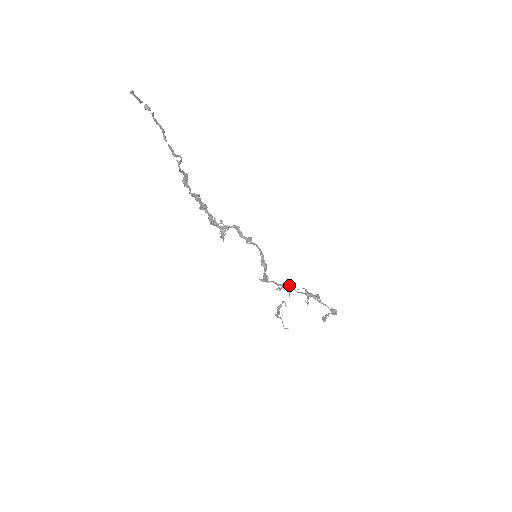
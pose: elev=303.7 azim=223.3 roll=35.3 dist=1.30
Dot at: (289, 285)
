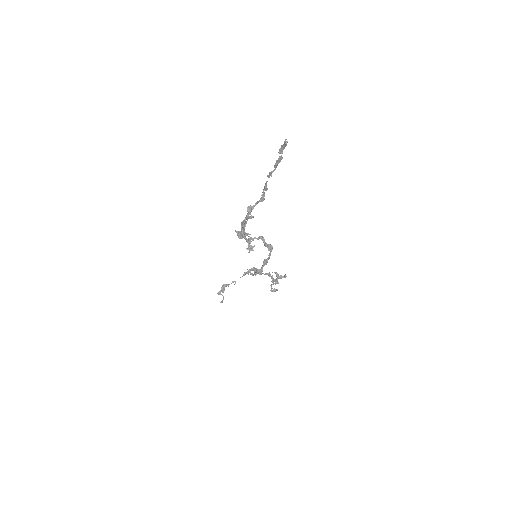
Dot at: occluded
